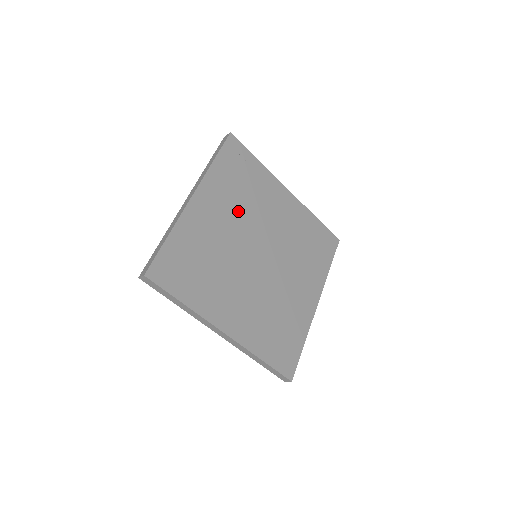
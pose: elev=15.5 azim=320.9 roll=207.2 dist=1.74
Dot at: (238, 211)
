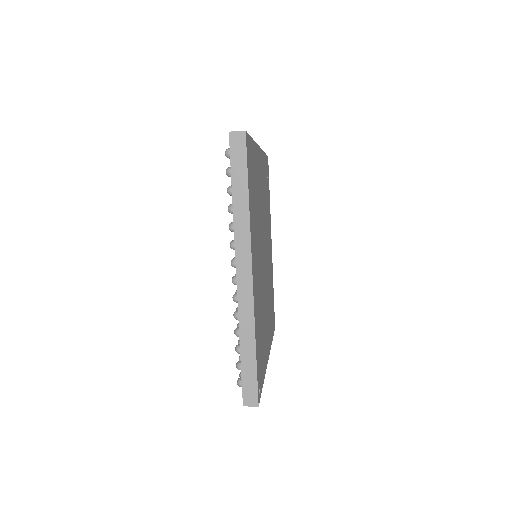
Dot at: (264, 204)
